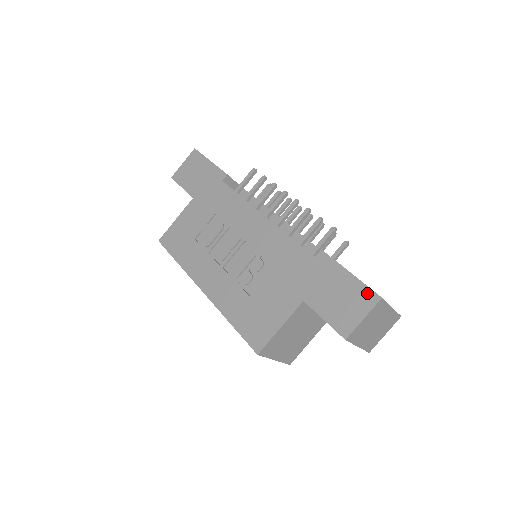
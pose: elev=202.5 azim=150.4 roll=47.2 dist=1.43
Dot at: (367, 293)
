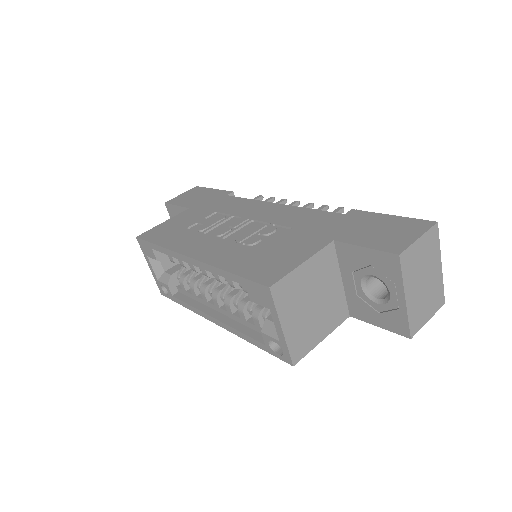
Dot at: (417, 222)
